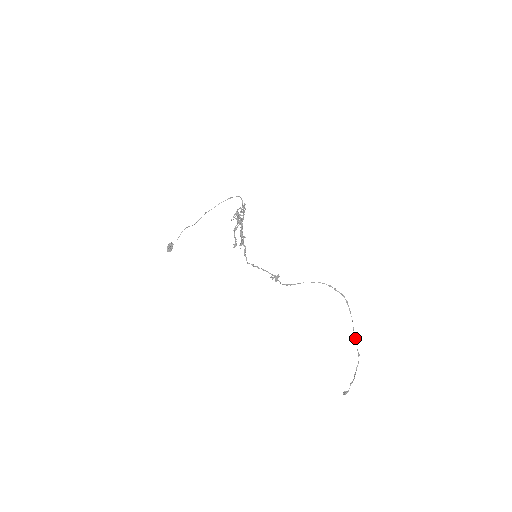
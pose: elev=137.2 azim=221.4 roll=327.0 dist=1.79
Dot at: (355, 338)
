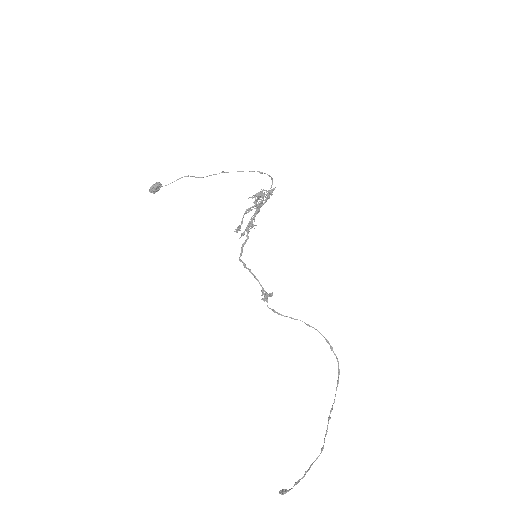
Dot at: (328, 423)
